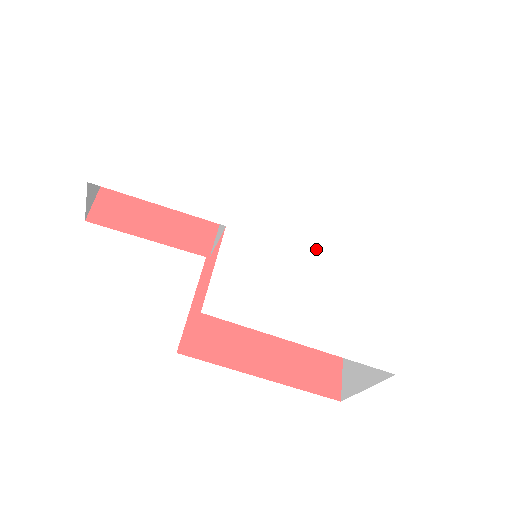
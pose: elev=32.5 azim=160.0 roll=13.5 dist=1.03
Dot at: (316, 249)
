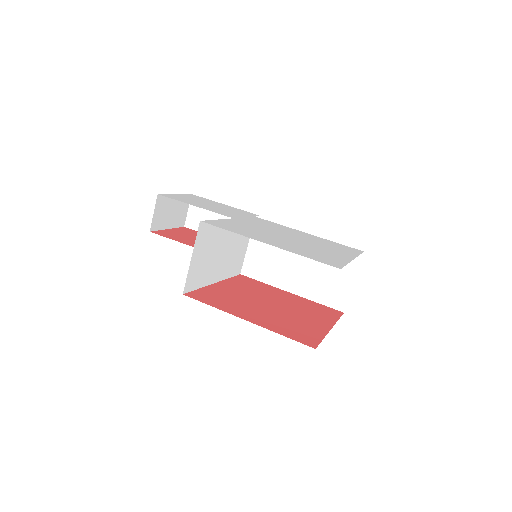
Dot at: (295, 237)
